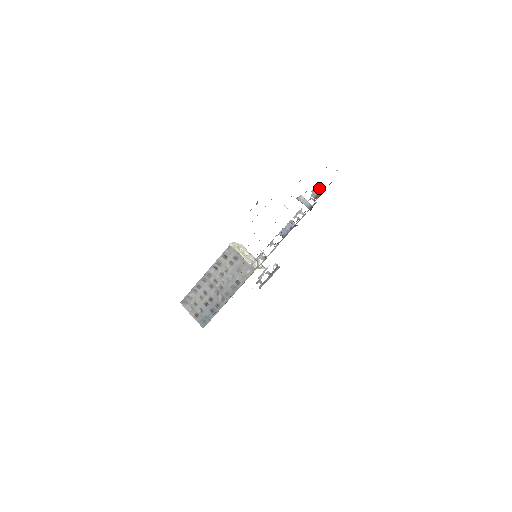
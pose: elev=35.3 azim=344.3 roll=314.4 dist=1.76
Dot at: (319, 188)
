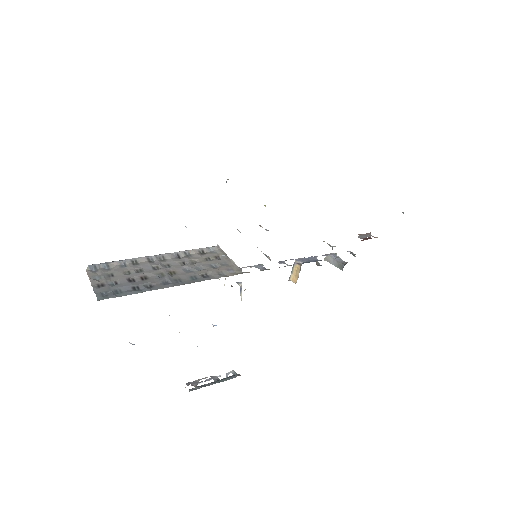
Dot at: (369, 235)
